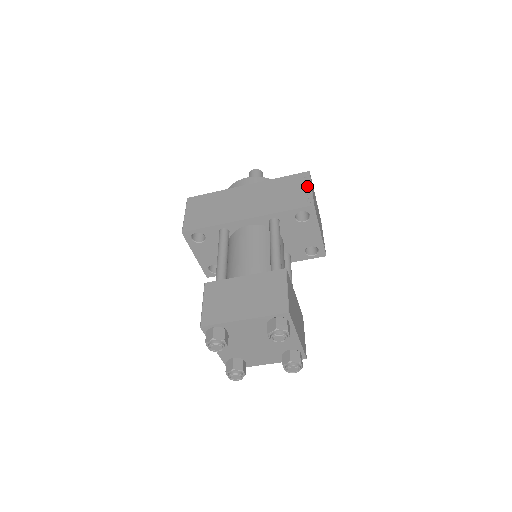
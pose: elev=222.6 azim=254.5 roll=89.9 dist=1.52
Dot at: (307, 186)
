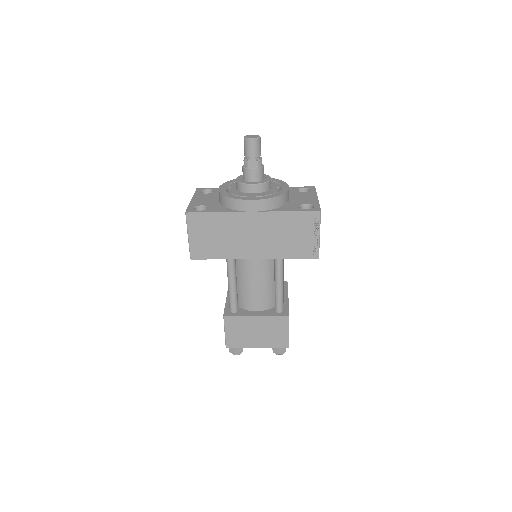
Dot at: (316, 233)
